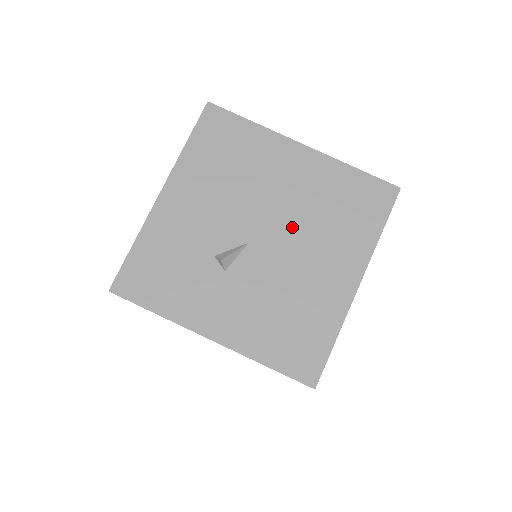
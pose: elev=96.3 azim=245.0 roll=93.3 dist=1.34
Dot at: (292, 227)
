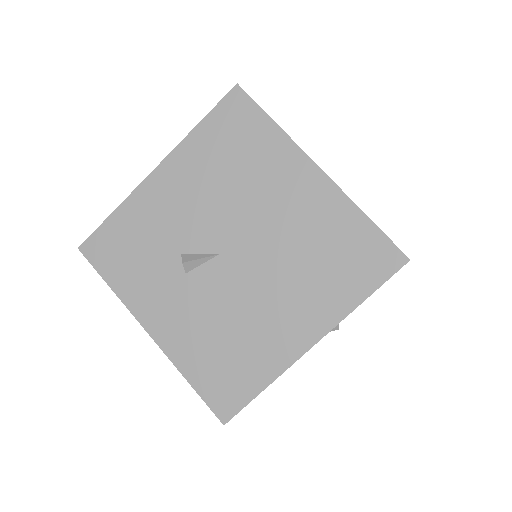
Dot at: (269, 256)
